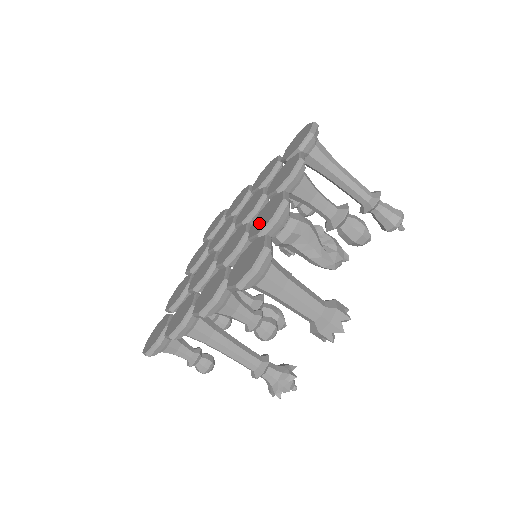
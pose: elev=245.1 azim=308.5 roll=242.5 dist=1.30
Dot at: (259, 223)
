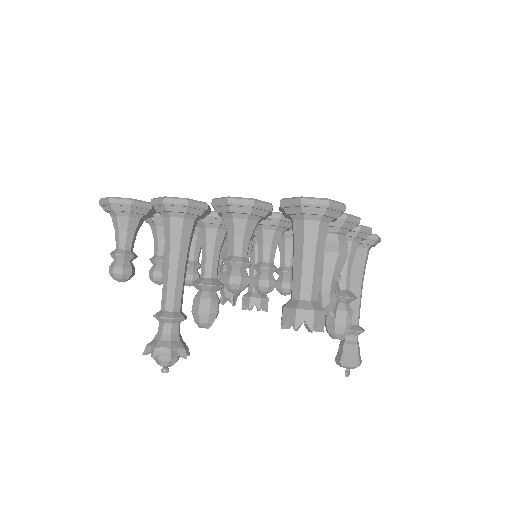
Dot at: occluded
